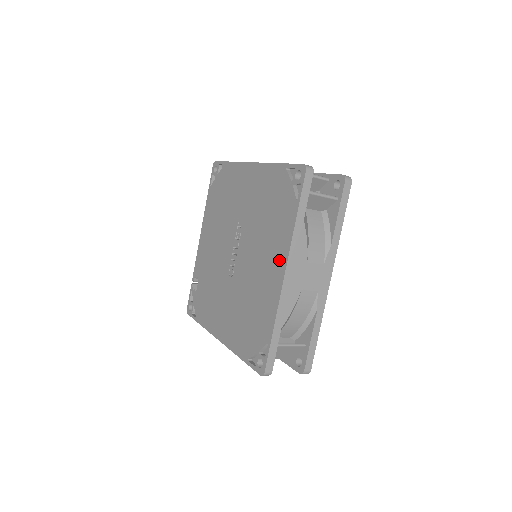
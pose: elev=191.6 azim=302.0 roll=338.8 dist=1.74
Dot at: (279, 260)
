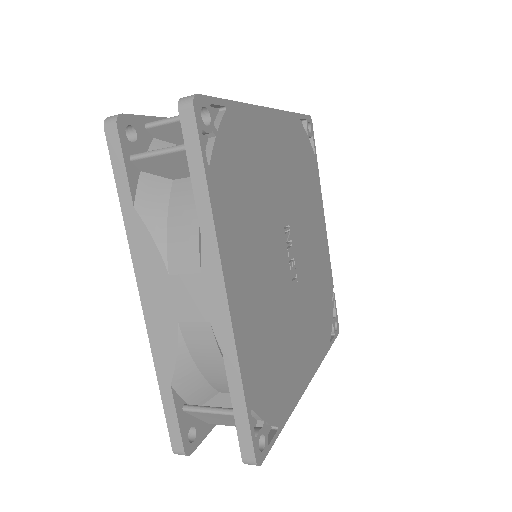
Dot at: occluded
